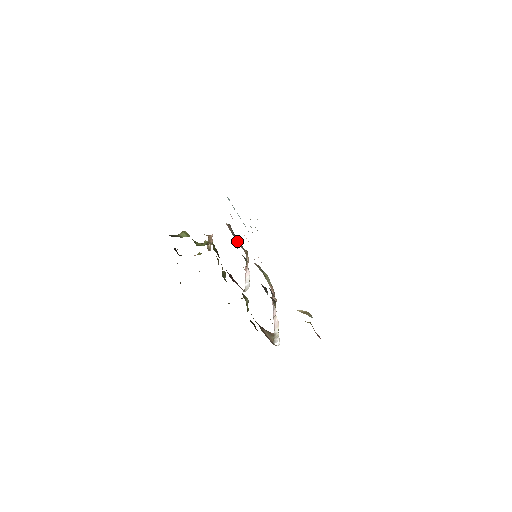
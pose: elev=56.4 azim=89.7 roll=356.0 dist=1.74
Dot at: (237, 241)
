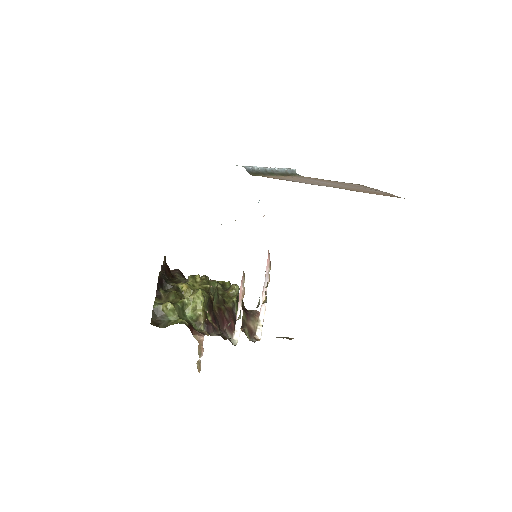
Dot at: occluded
